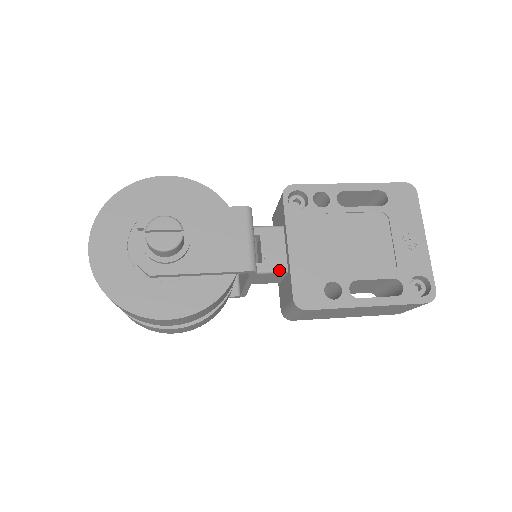
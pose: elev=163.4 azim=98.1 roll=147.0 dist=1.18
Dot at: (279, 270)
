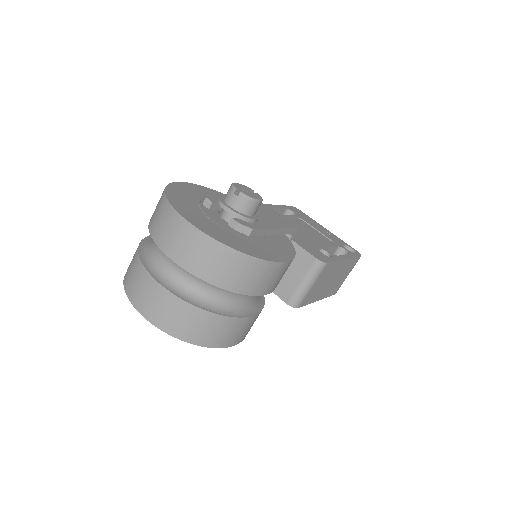
Dot at: occluded
